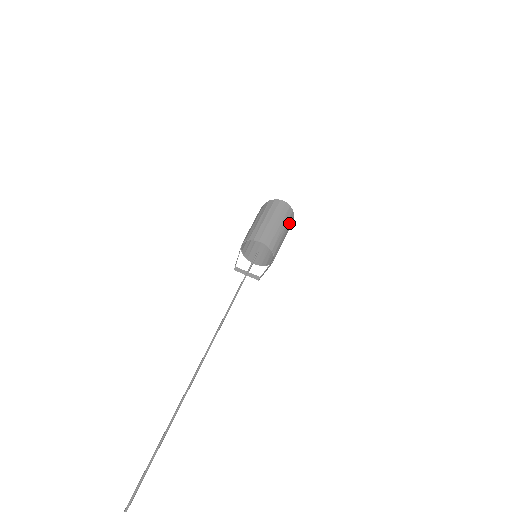
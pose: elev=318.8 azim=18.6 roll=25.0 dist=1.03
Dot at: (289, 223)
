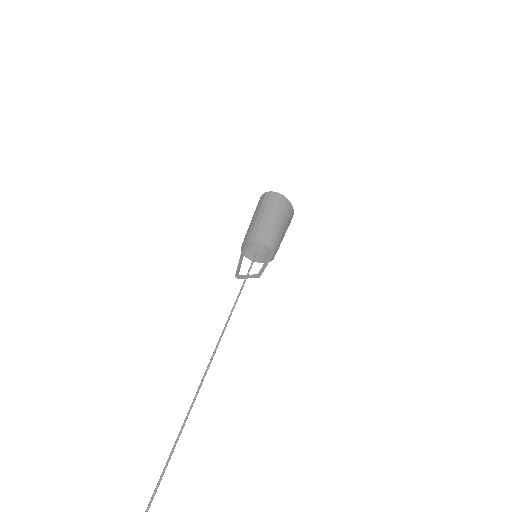
Dot at: (282, 209)
